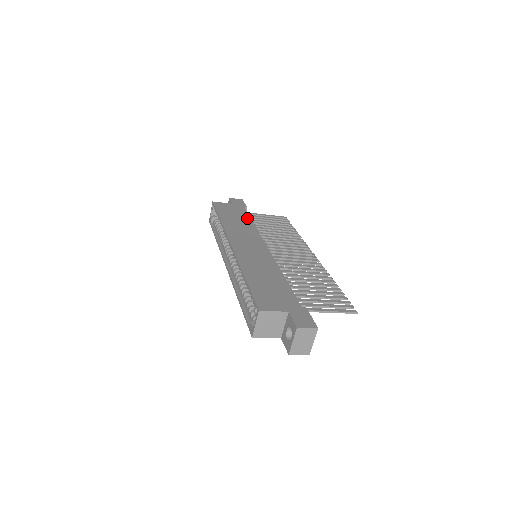
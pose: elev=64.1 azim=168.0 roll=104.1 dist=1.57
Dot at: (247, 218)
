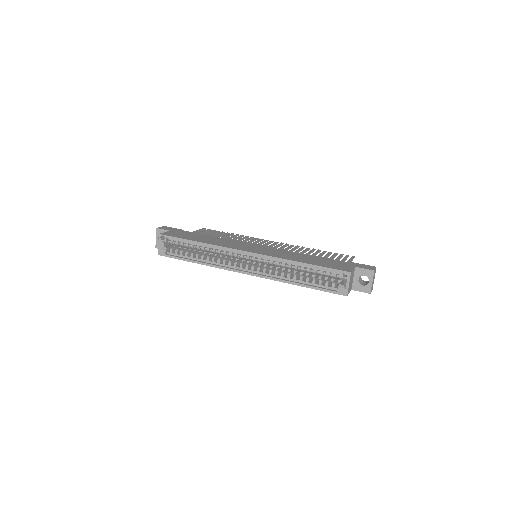
Dot at: (204, 235)
